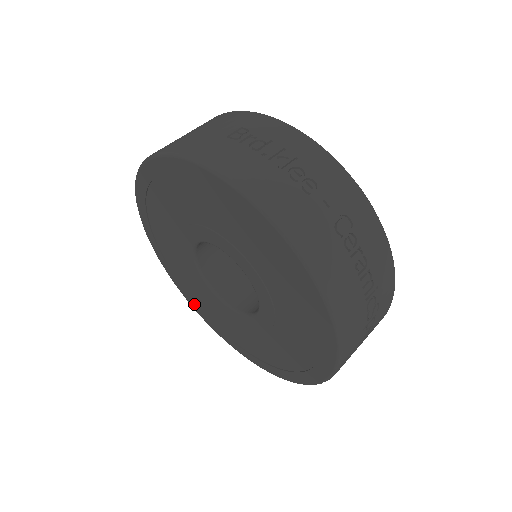
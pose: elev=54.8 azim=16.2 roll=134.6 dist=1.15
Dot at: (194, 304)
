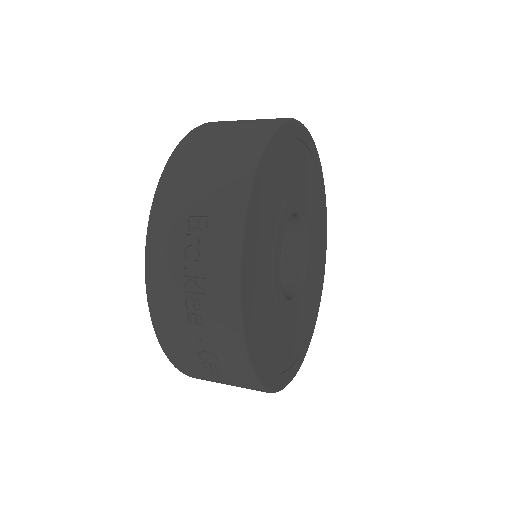
Dot at: occluded
